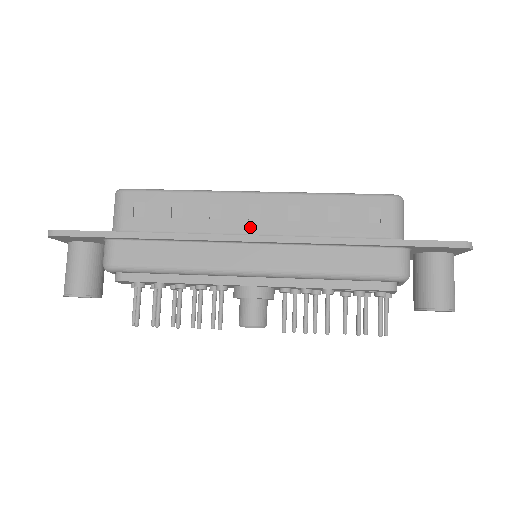
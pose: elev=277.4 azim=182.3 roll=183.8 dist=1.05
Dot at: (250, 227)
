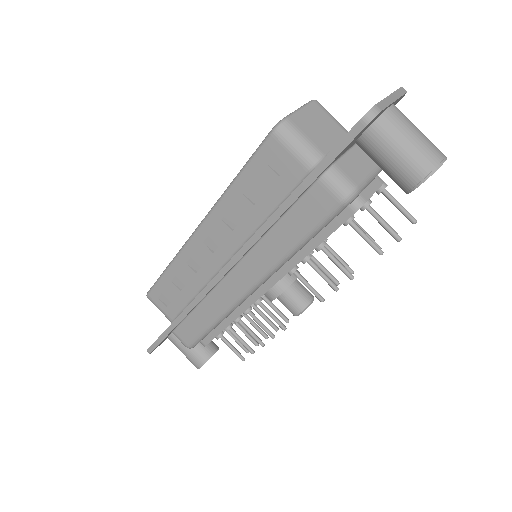
Dot at: (219, 258)
